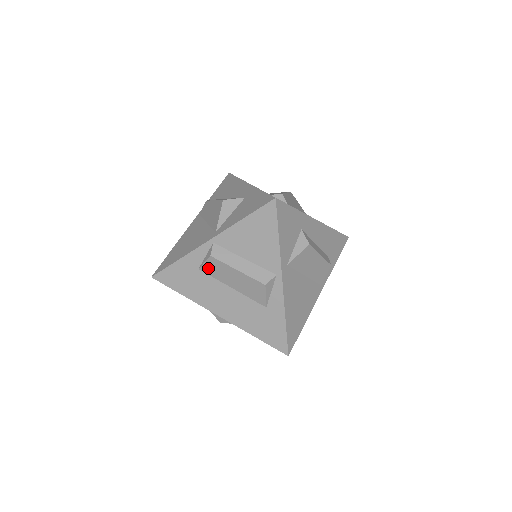
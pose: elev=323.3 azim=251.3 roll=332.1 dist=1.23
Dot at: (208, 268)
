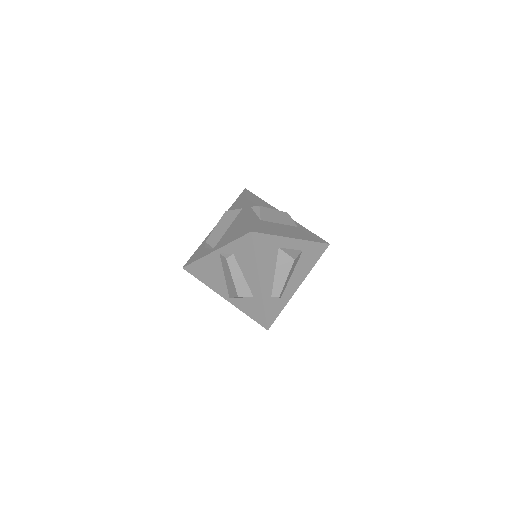
Dot at: occluded
